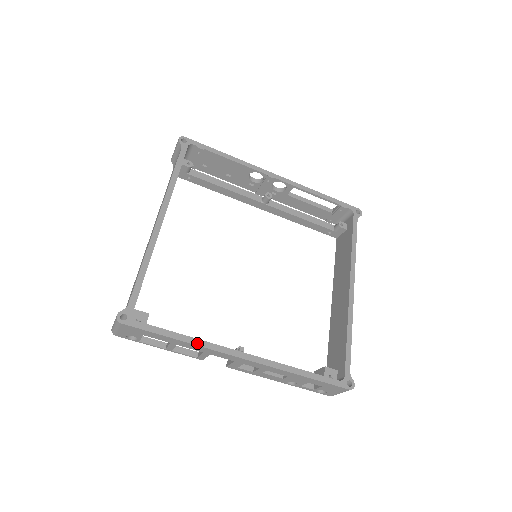
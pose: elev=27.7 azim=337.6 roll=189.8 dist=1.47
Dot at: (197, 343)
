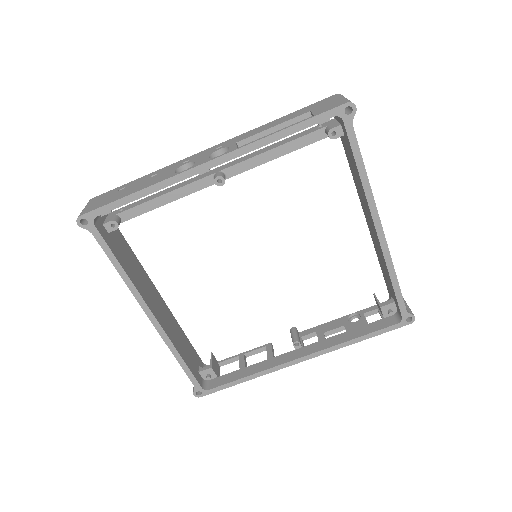
Dot at: (260, 375)
